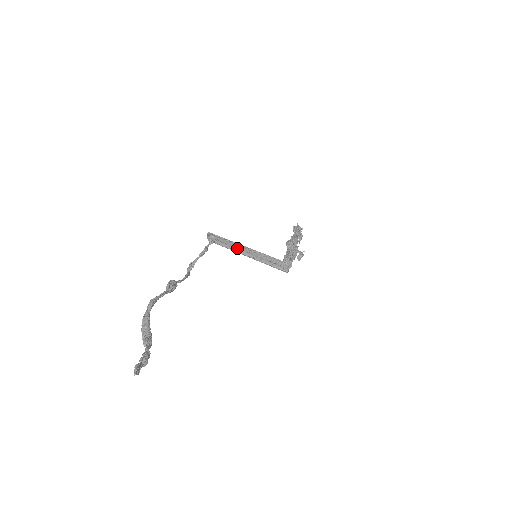
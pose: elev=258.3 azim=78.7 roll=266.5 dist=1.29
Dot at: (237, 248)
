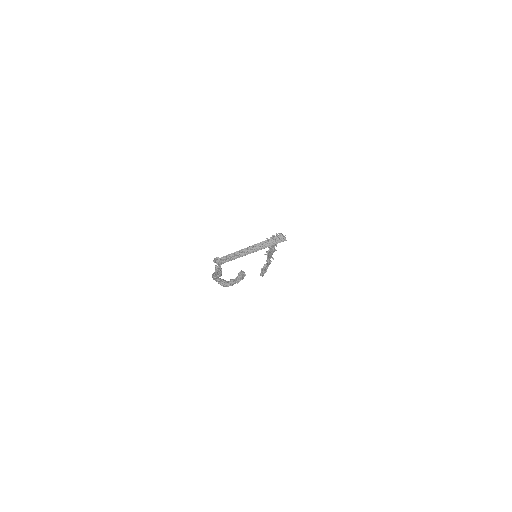
Dot at: (241, 254)
